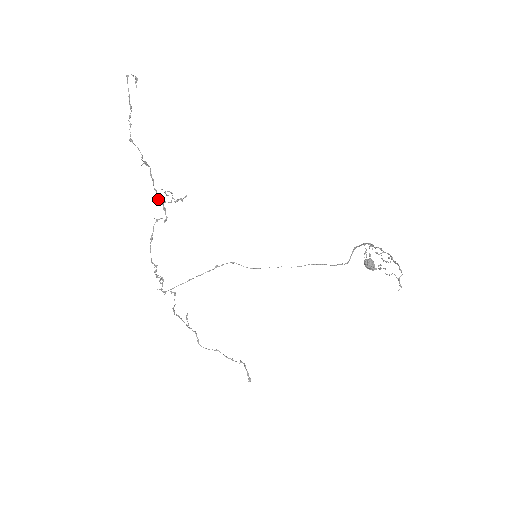
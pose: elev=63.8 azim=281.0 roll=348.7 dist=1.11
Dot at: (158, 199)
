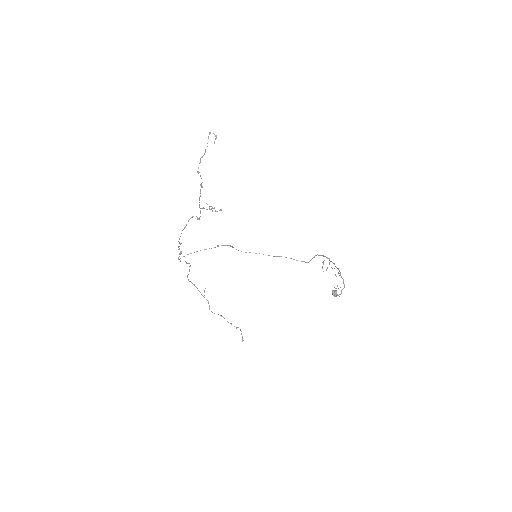
Dot at: (199, 205)
